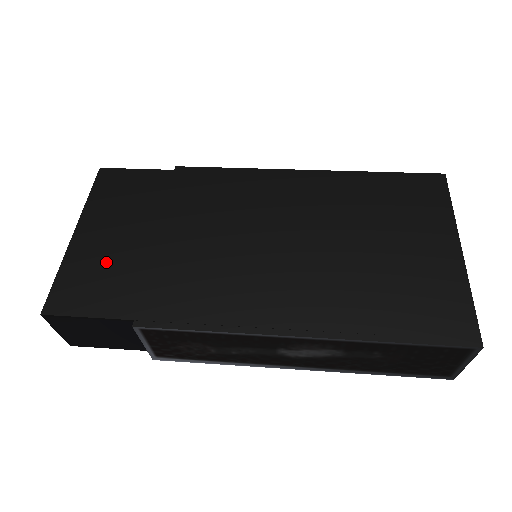
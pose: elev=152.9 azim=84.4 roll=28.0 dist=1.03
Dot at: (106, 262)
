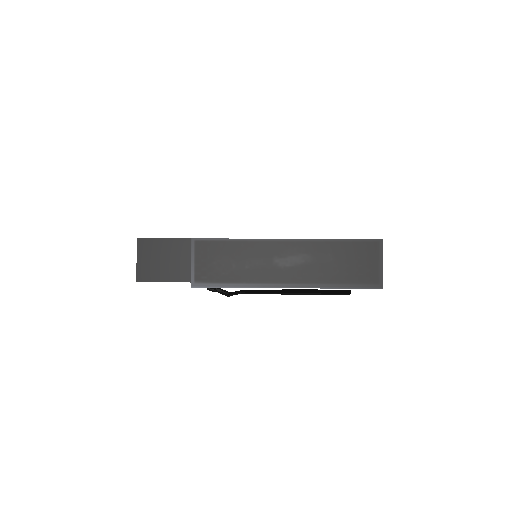
Dot at: occluded
